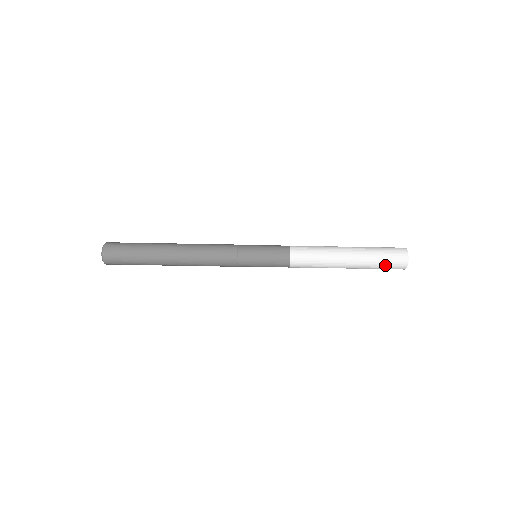
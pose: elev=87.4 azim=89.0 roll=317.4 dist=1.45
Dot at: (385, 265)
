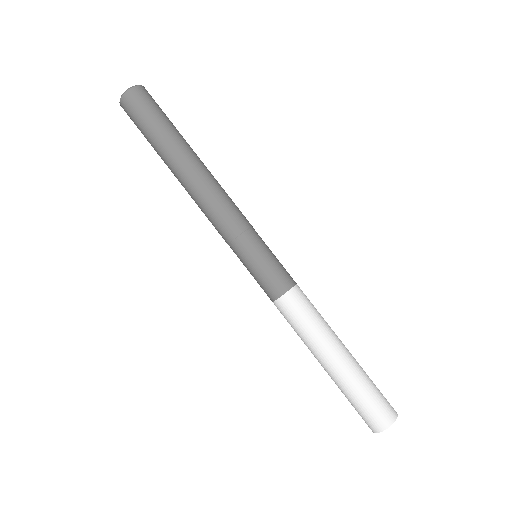
Dot at: (354, 406)
